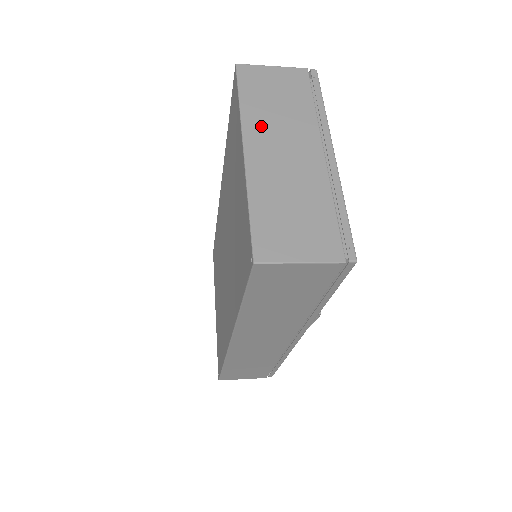
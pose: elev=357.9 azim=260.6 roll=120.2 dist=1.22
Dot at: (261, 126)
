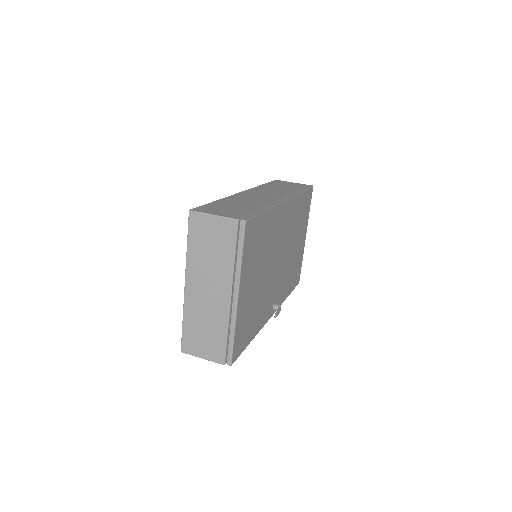
Dot at: (197, 269)
